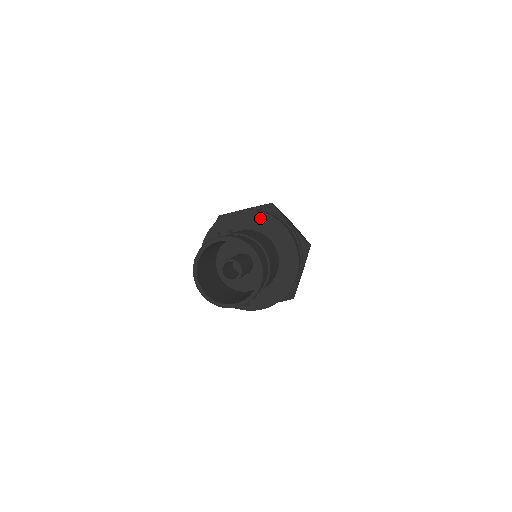
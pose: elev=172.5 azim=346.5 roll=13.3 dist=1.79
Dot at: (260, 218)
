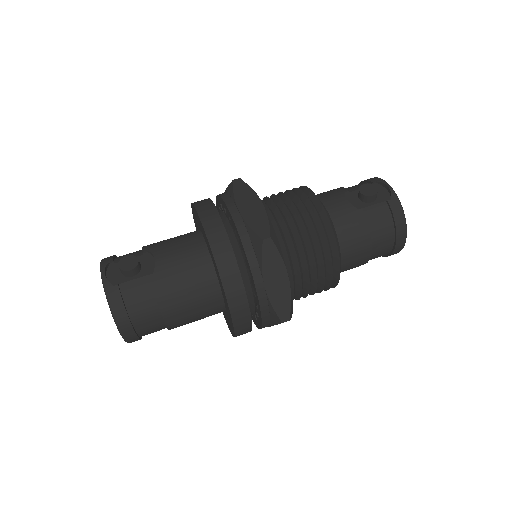
Dot at: (213, 258)
